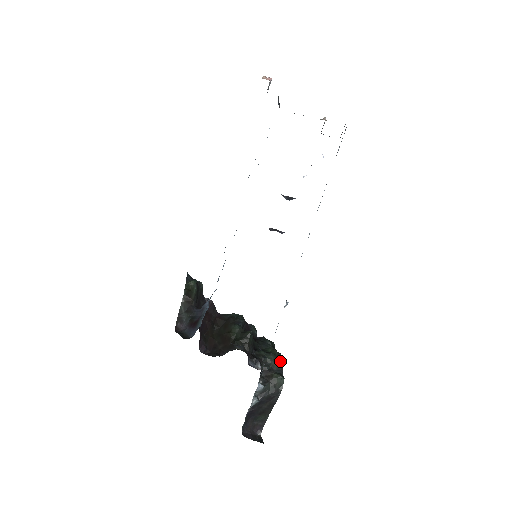
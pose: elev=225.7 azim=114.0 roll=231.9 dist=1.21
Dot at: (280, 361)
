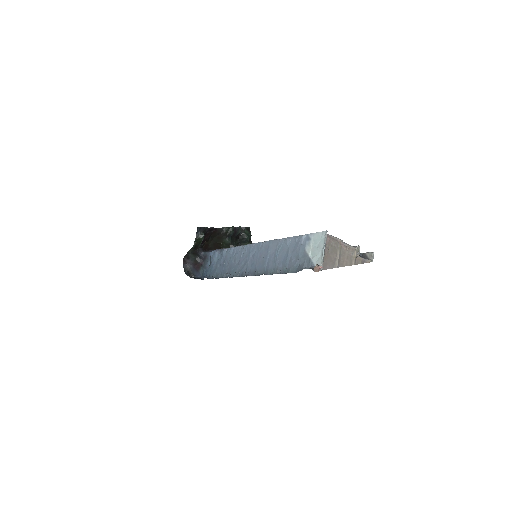
Dot at: occluded
